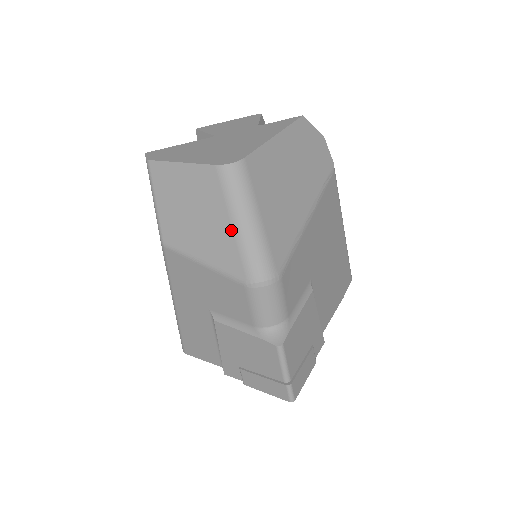
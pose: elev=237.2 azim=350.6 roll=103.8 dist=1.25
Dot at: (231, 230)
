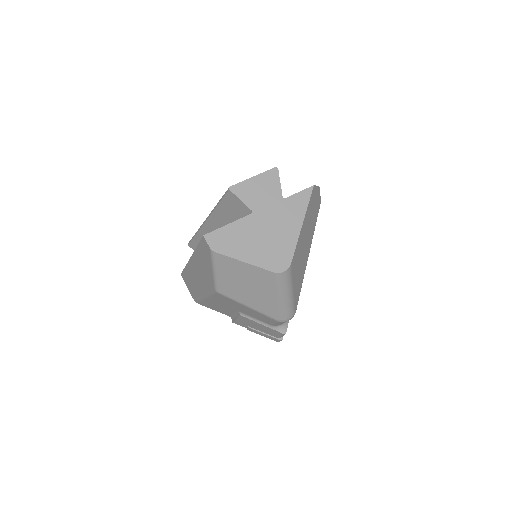
Dot at: (276, 301)
